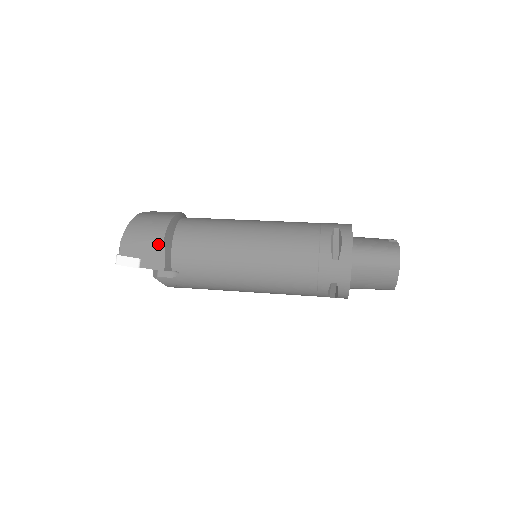
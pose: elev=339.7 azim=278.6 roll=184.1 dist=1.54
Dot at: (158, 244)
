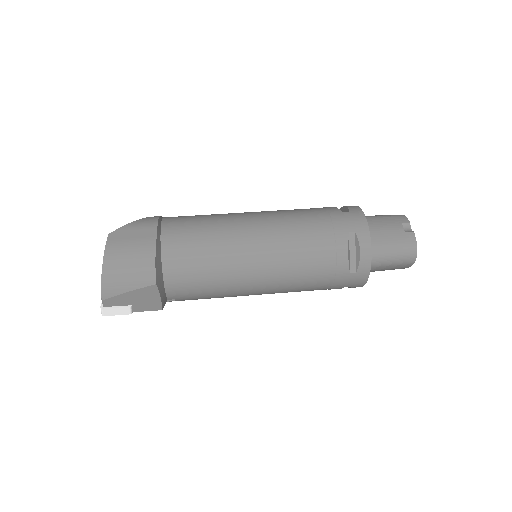
Dot at: (150, 290)
